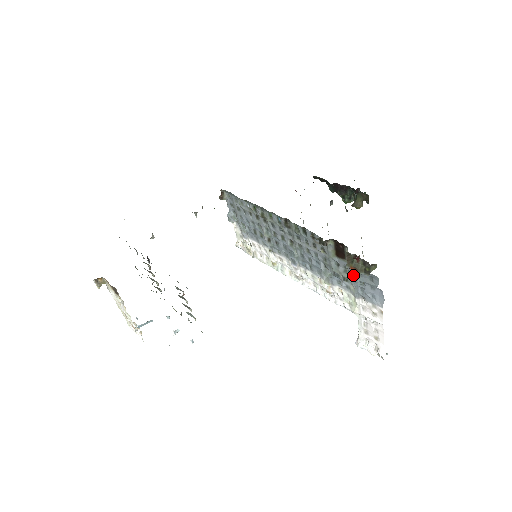
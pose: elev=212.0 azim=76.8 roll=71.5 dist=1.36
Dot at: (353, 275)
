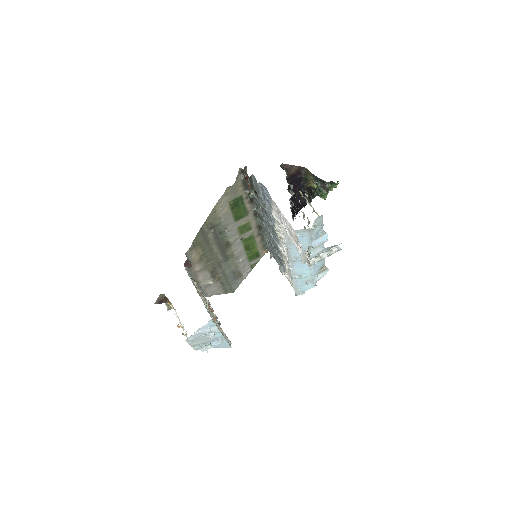
Dot at: (259, 195)
